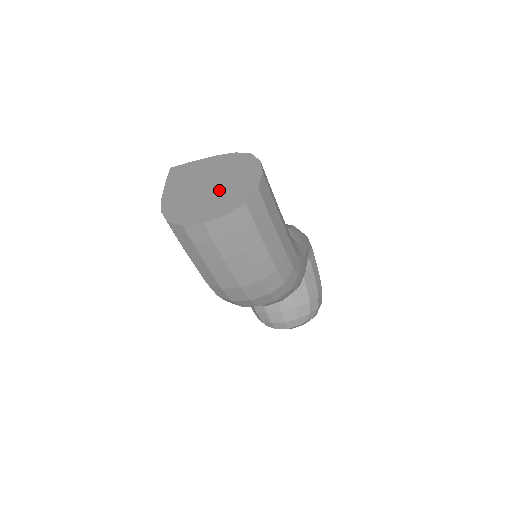
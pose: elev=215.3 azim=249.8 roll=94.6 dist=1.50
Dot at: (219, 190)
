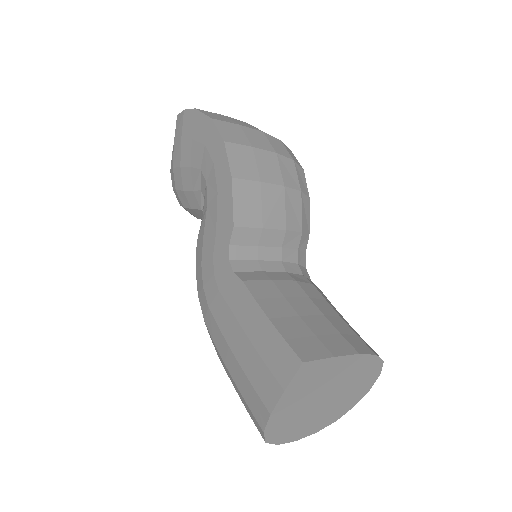
Dot at: (329, 407)
